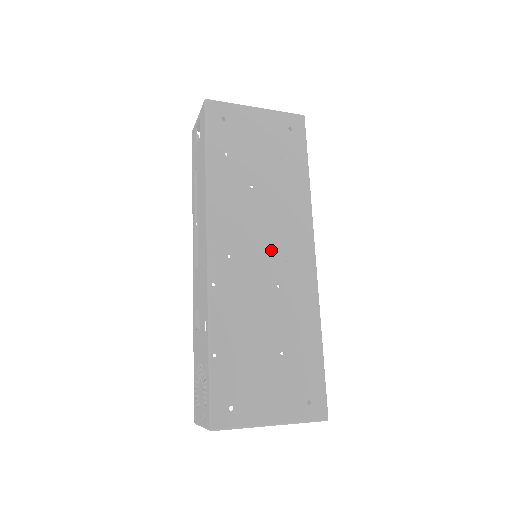
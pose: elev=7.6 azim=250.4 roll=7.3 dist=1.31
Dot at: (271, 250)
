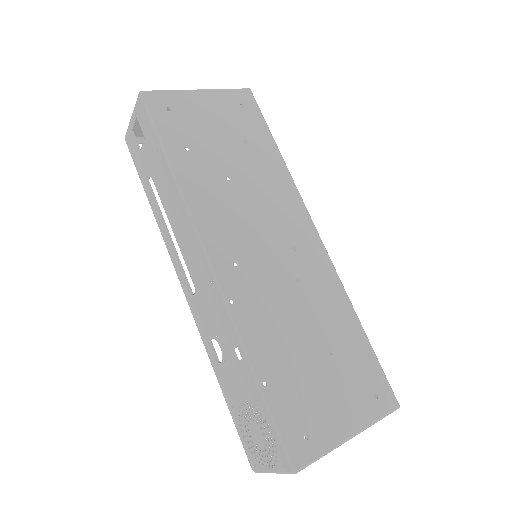
Dot at: (275, 243)
